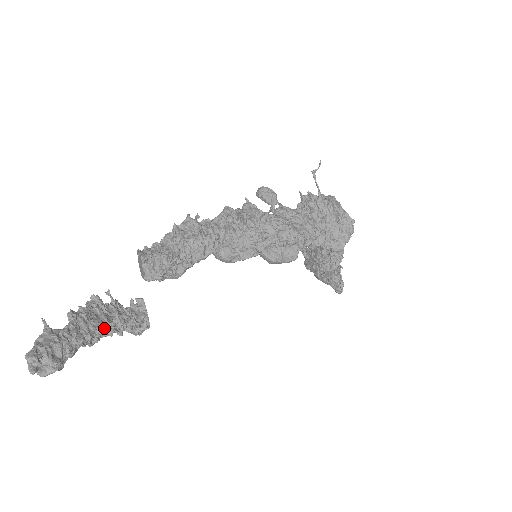
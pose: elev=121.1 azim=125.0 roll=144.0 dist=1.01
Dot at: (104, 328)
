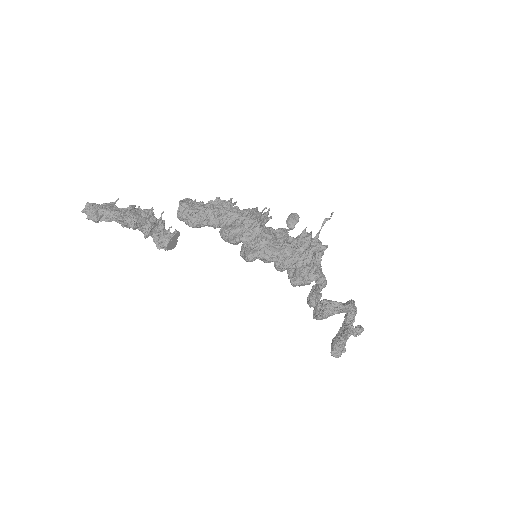
Dot at: (134, 222)
